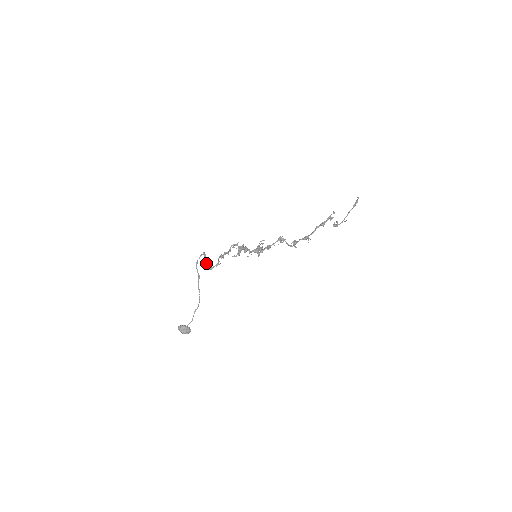
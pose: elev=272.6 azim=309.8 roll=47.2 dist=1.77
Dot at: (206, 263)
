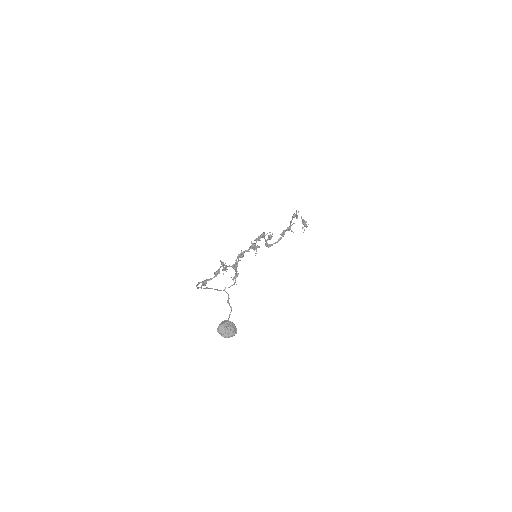
Dot at: (208, 279)
